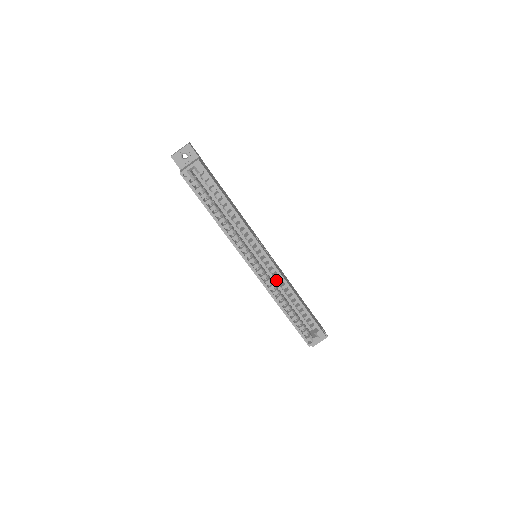
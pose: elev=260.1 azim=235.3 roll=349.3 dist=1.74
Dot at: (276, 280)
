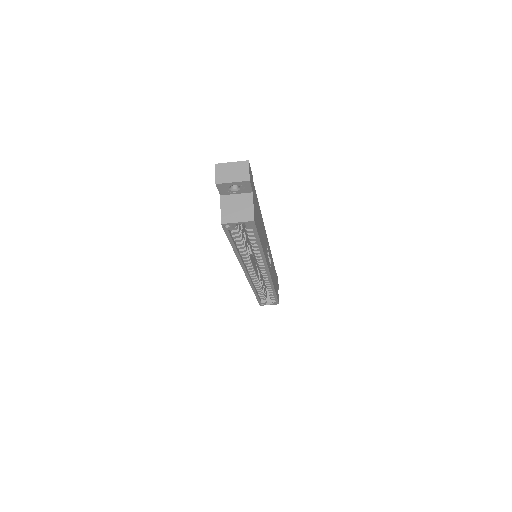
Dot at: occluded
